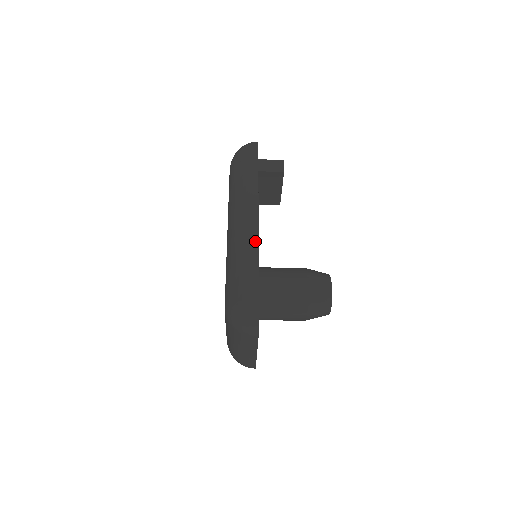
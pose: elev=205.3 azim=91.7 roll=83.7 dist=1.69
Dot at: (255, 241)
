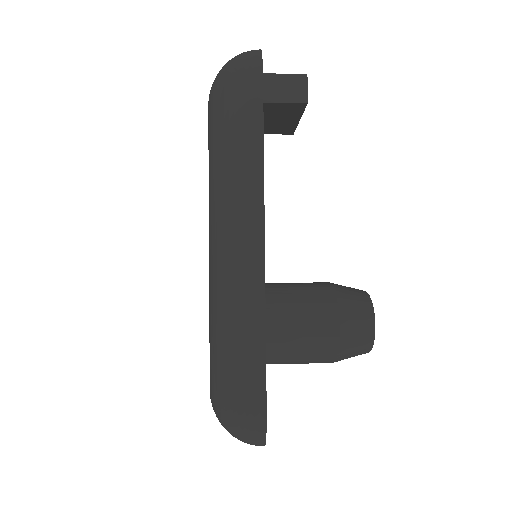
Dot at: (259, 297)
